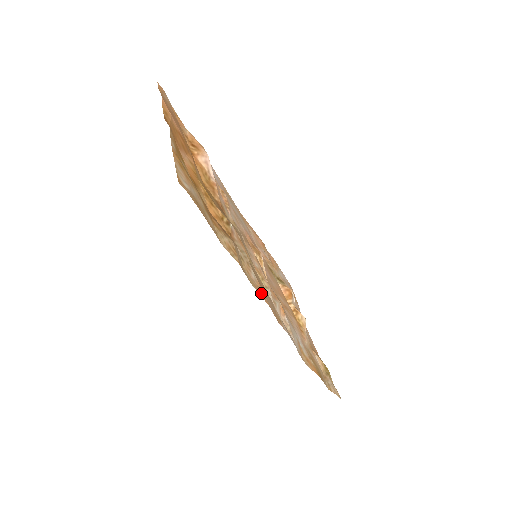
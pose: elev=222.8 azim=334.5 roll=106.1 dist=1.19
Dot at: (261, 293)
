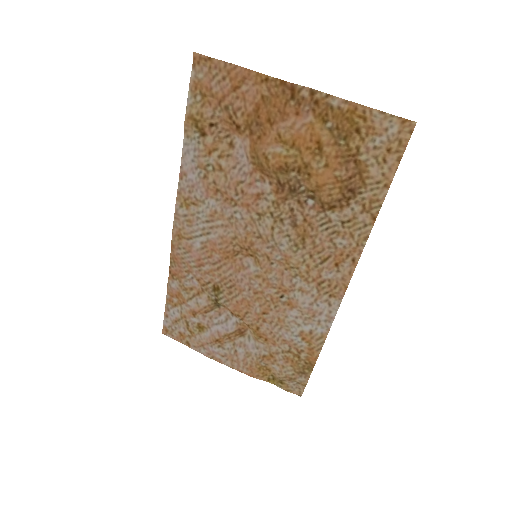
Dot at: (353, 256)
